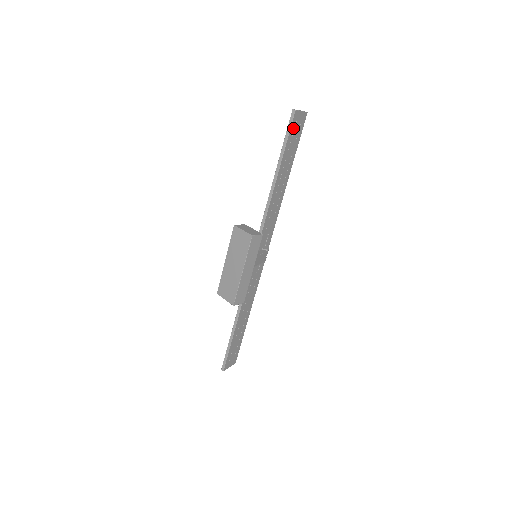
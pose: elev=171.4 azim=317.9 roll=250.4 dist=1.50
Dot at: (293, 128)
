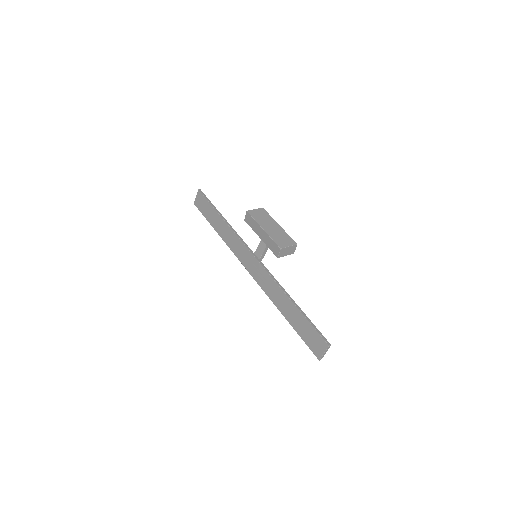
Dot at: (204, 199)
